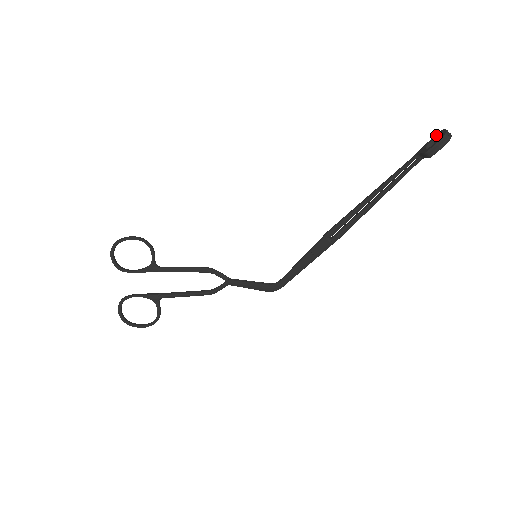
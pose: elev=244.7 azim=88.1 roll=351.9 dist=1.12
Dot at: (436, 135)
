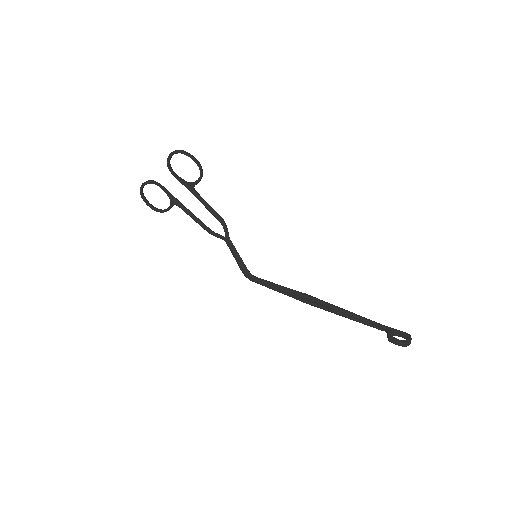
Dot at: (405, 334)
